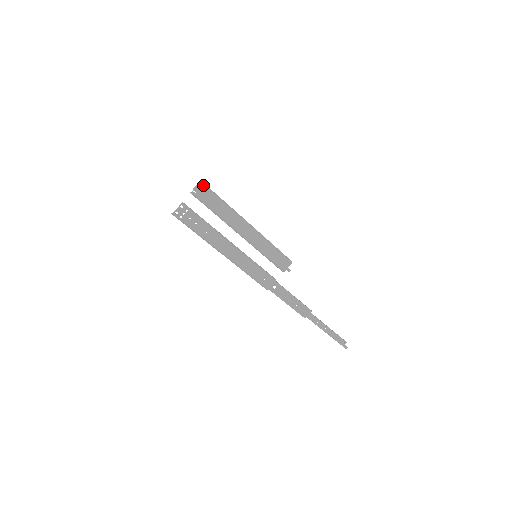
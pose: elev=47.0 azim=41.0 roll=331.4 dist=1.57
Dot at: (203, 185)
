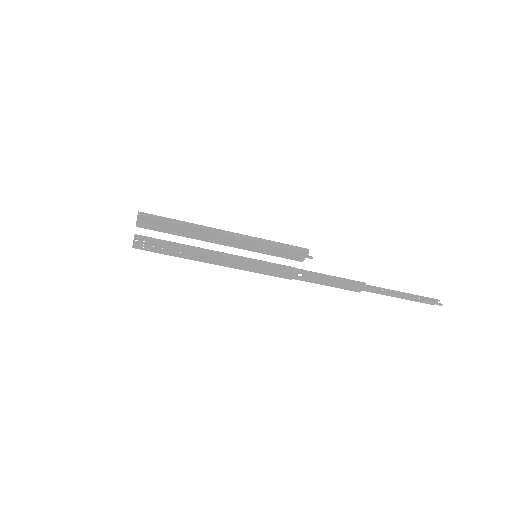
Dot at: (143, 217)
